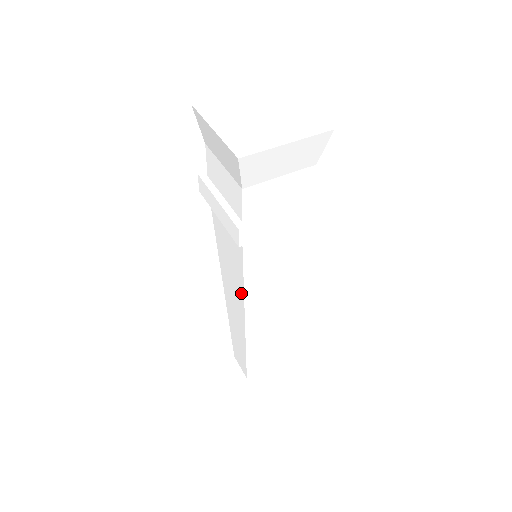
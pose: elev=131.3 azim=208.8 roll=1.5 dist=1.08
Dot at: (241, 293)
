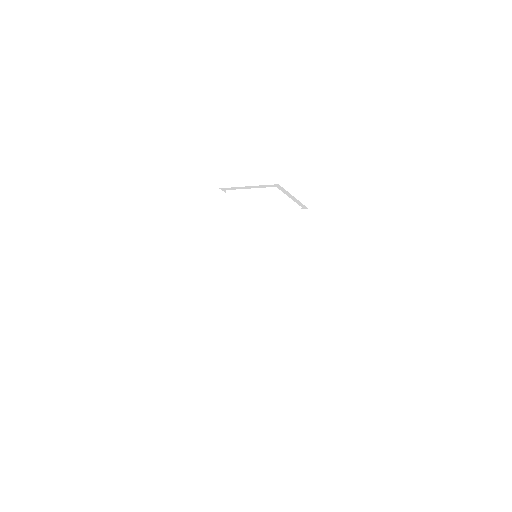
Dot at: (258, 266)
